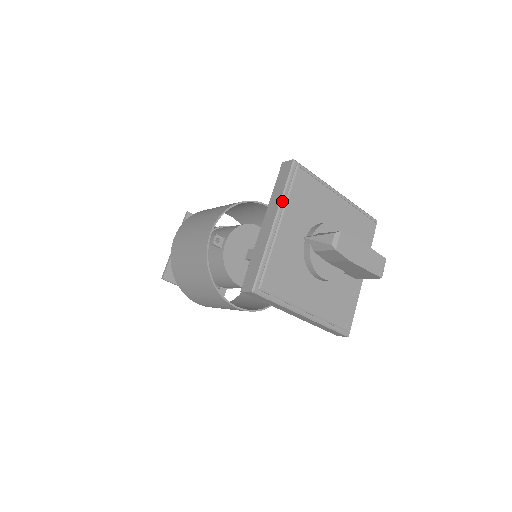
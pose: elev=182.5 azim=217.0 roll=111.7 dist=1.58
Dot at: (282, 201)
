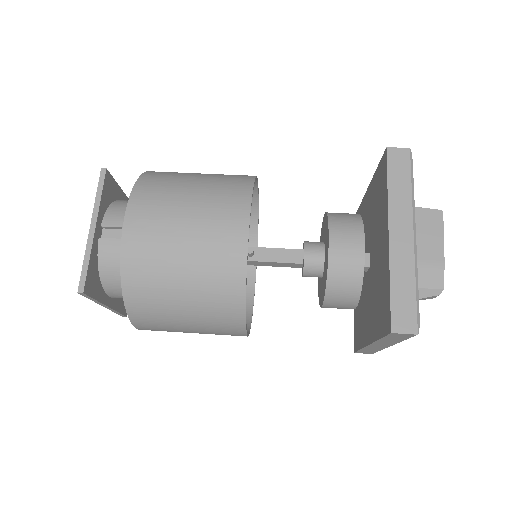
Dot at: occluded
